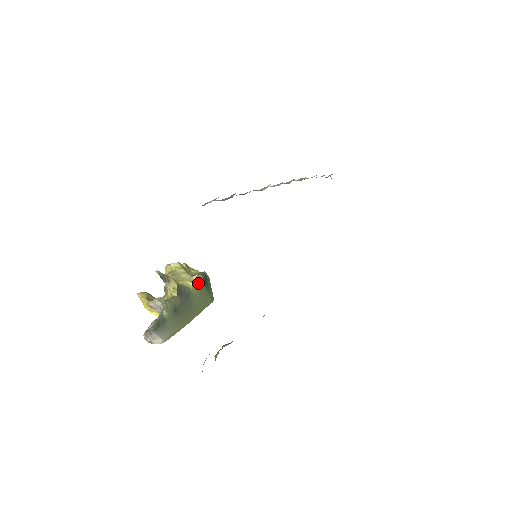
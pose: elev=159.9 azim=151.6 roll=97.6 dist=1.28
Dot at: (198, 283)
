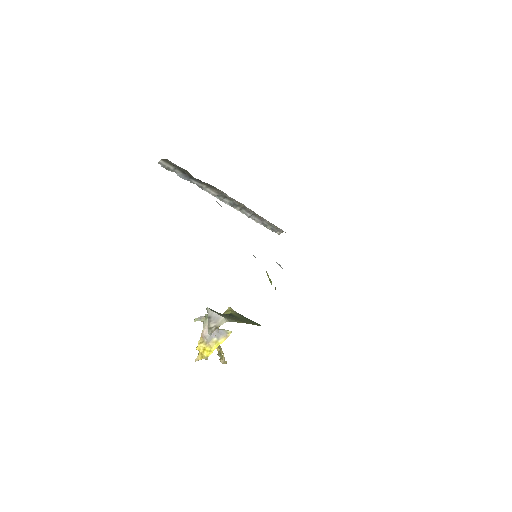
Dot at: (236, 314)
